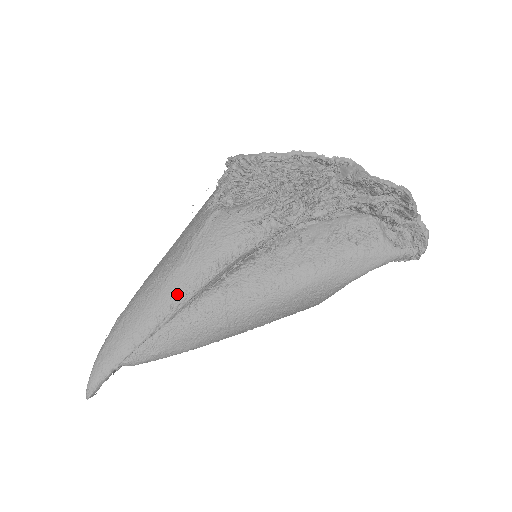
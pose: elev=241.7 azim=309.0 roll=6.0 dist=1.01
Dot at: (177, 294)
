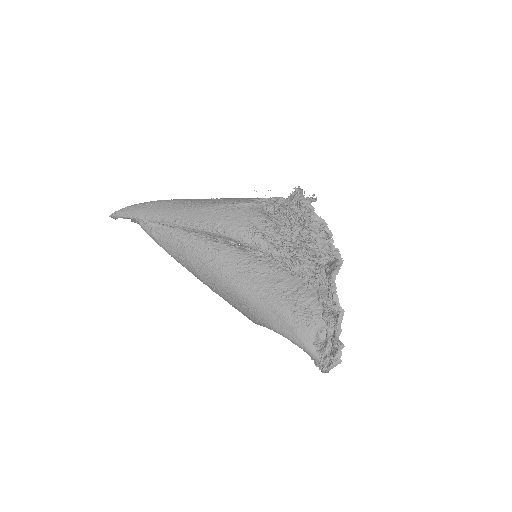
Dot at: (185, 218)
